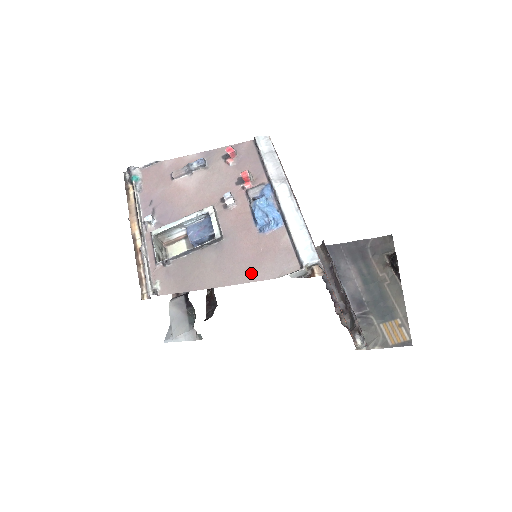
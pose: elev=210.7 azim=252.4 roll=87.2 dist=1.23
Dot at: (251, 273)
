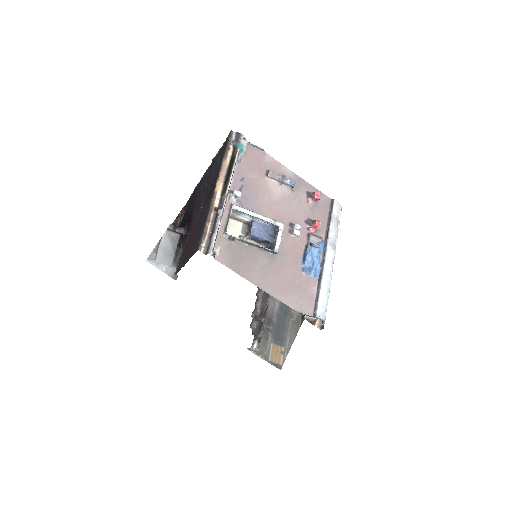
Dot at: (283, 294)
